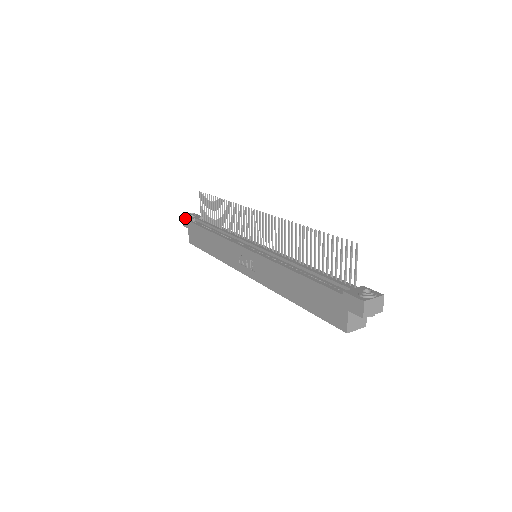
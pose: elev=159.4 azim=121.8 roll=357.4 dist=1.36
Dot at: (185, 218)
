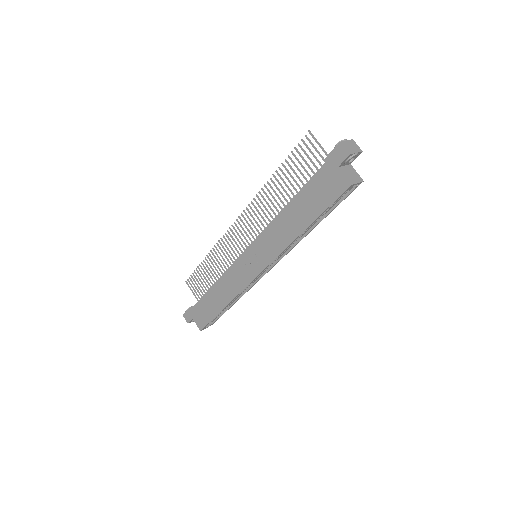
Dot at: (185, 313)
